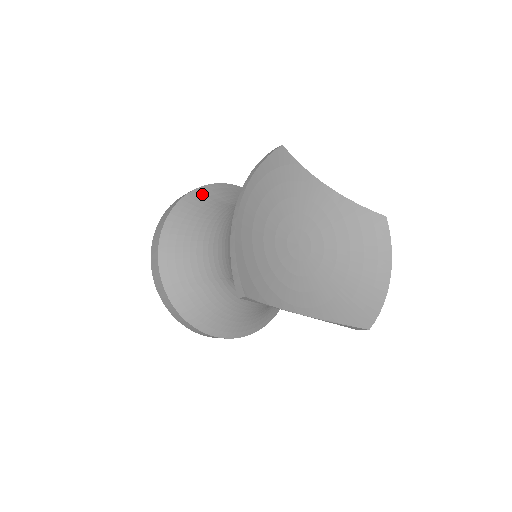
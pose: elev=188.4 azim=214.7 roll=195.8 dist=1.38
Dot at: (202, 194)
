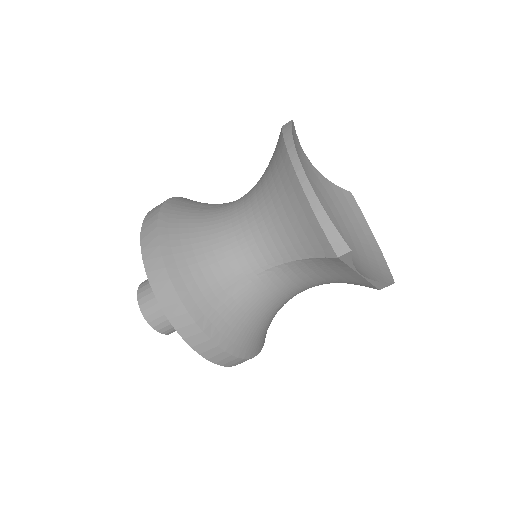
Dot at: (176, 205)
